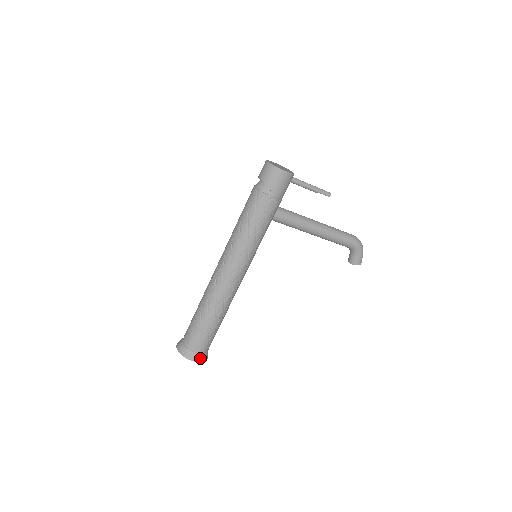
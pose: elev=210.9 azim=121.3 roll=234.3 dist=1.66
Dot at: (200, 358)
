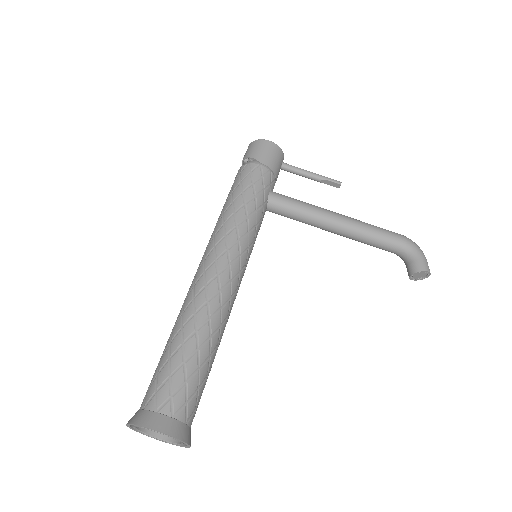
Dot at: (168, 426)
